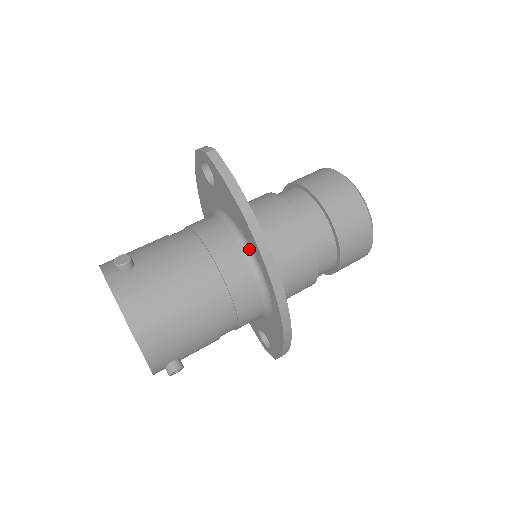
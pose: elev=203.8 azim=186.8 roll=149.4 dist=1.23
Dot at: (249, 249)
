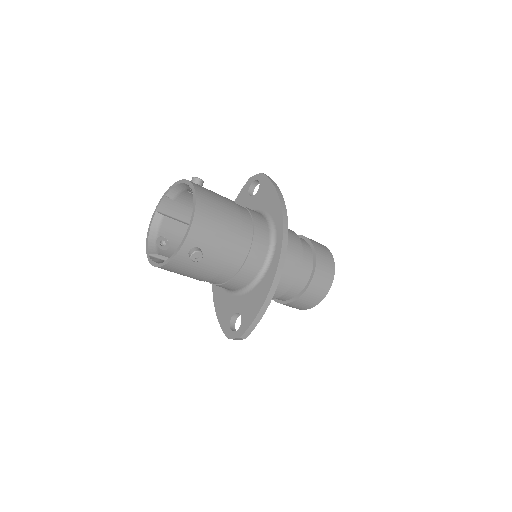
Dot at: (271, 221)
